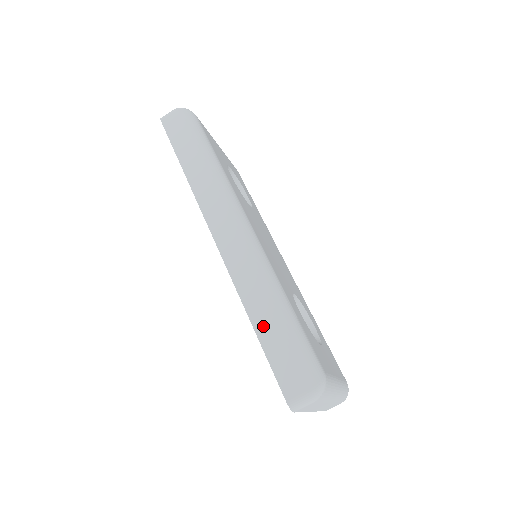
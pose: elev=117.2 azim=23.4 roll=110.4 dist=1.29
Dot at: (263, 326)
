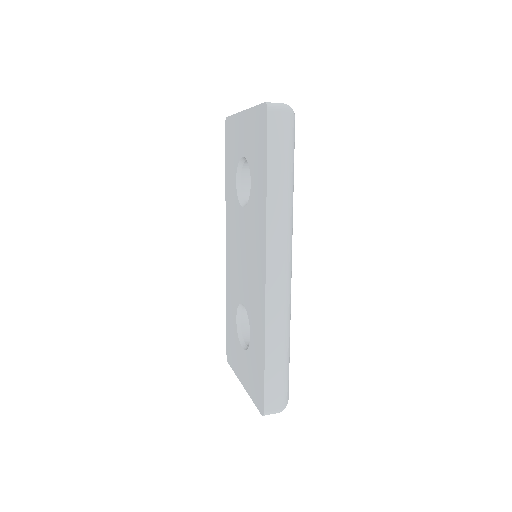
Dot at: (272, 358)
